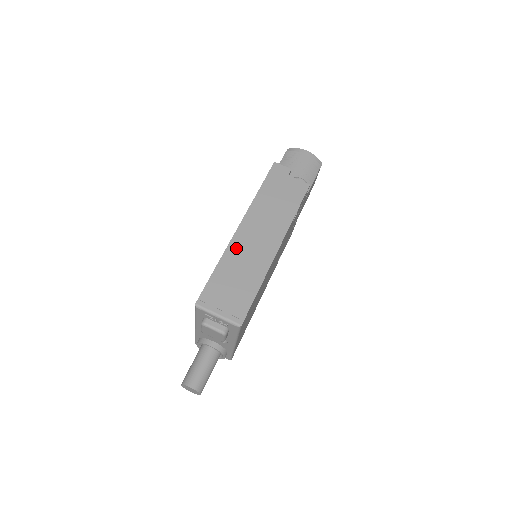
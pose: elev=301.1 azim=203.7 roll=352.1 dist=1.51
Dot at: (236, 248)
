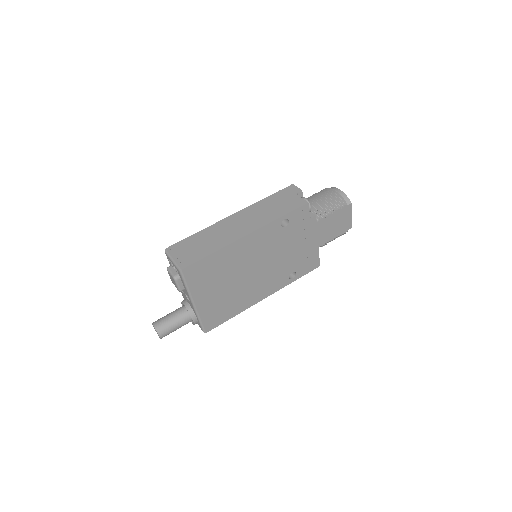
Dot at: (218, 226)
